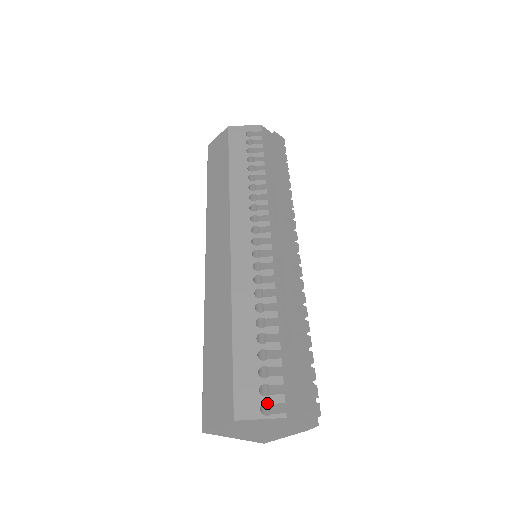
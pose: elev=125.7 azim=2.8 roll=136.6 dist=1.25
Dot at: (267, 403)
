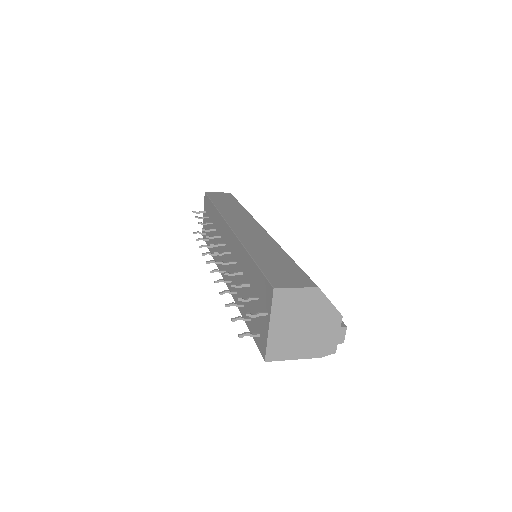
Dot at: occluded
